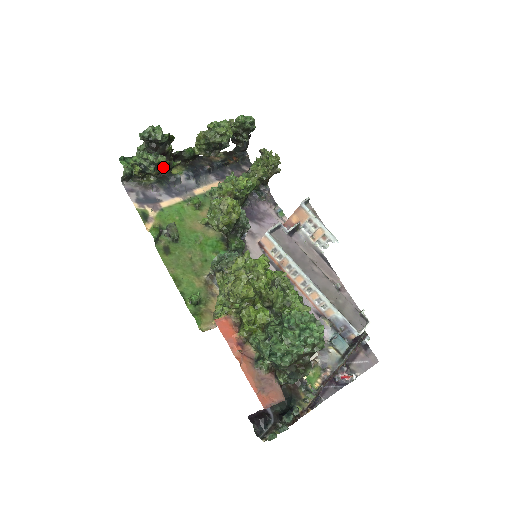
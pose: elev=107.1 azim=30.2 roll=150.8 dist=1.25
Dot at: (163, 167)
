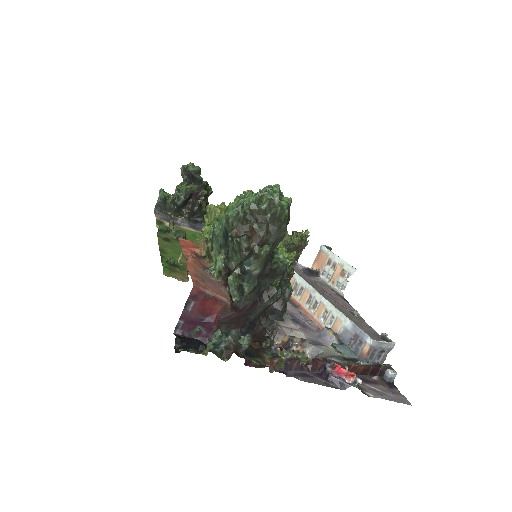
Dot at: (194, 205)
